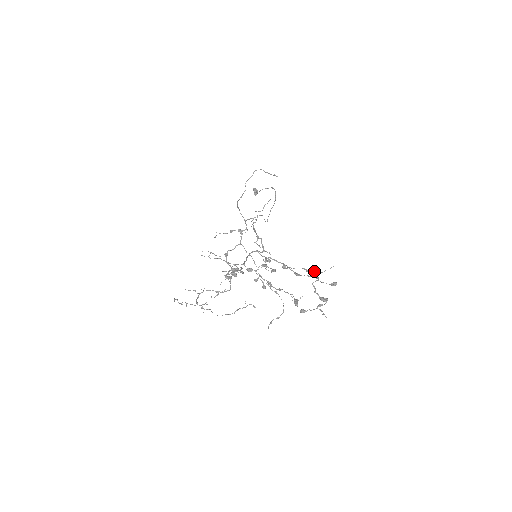
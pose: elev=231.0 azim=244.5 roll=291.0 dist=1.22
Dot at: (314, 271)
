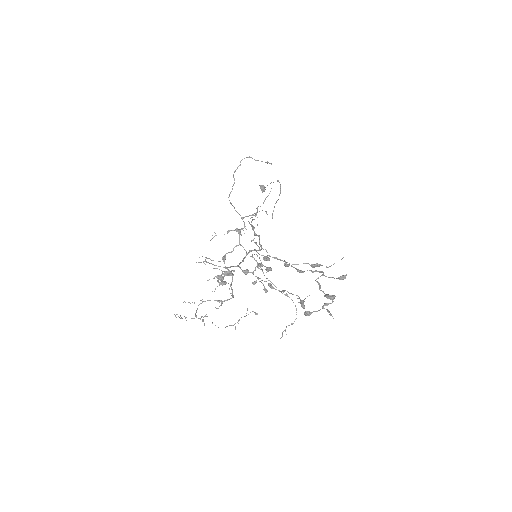
Dot at: (321, 265)
